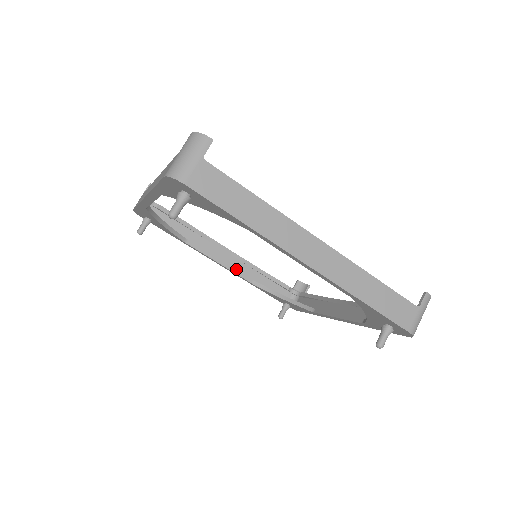
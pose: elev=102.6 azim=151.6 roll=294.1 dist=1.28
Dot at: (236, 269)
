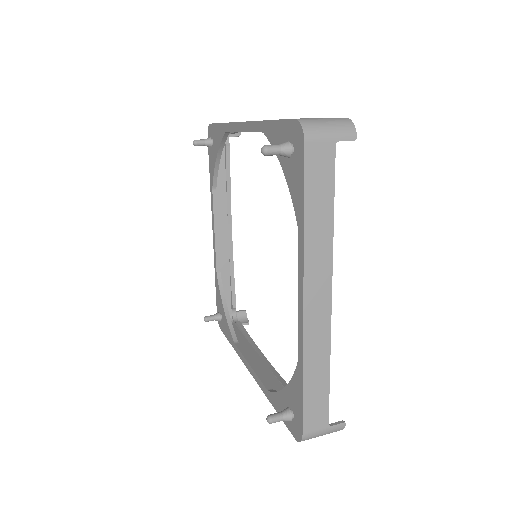
Dot at: occluded
